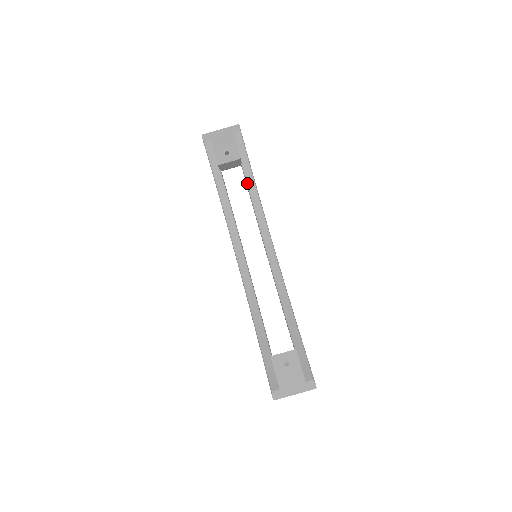
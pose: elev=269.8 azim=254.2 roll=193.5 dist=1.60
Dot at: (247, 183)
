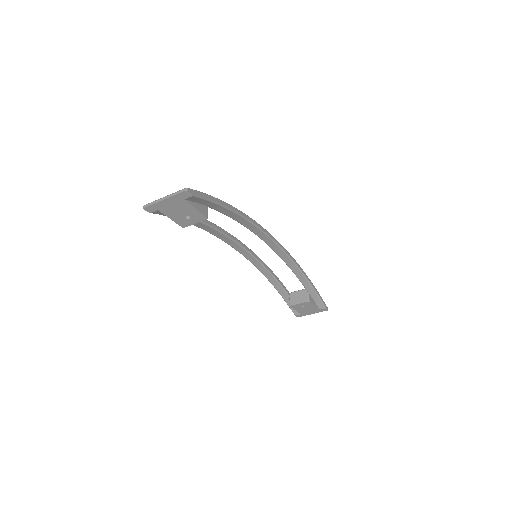
Dot at: (222, 213)
